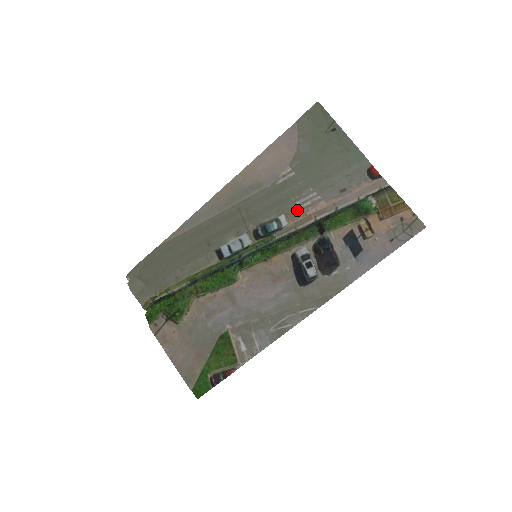
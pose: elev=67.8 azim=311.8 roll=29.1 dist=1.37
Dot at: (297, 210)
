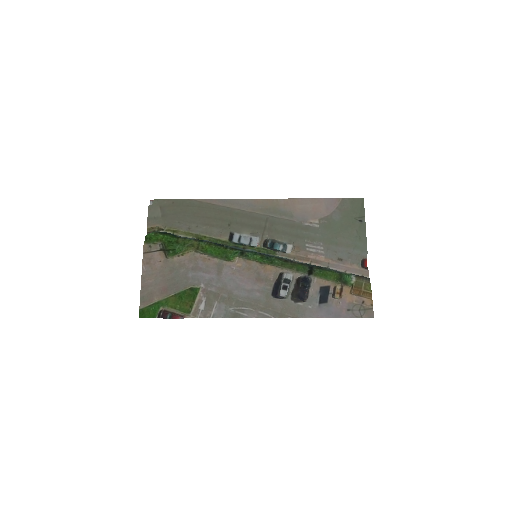
Dot at: (304, 249)
